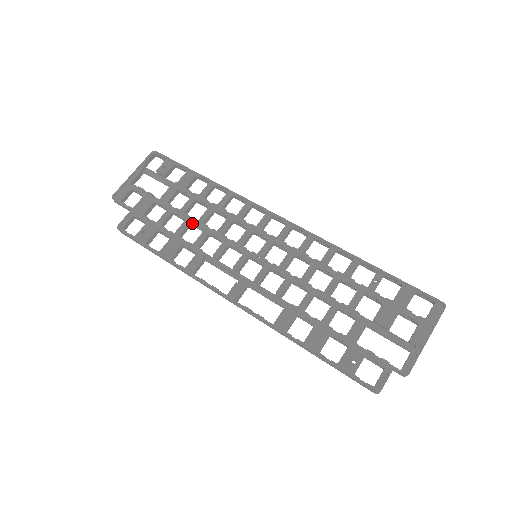
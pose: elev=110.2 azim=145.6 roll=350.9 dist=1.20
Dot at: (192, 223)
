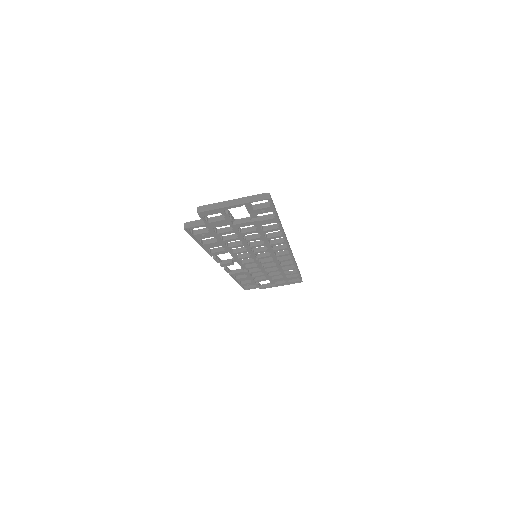
Dot at: occluded
